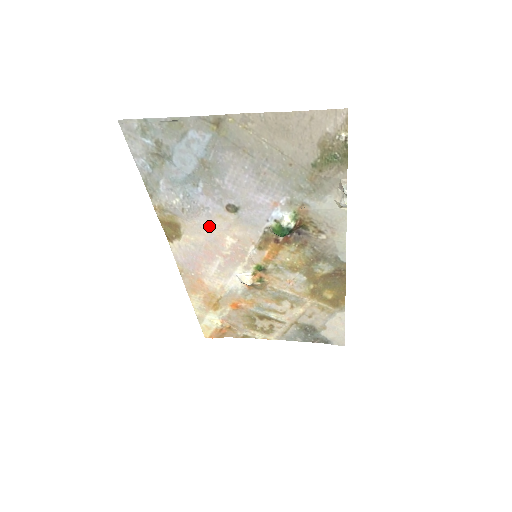
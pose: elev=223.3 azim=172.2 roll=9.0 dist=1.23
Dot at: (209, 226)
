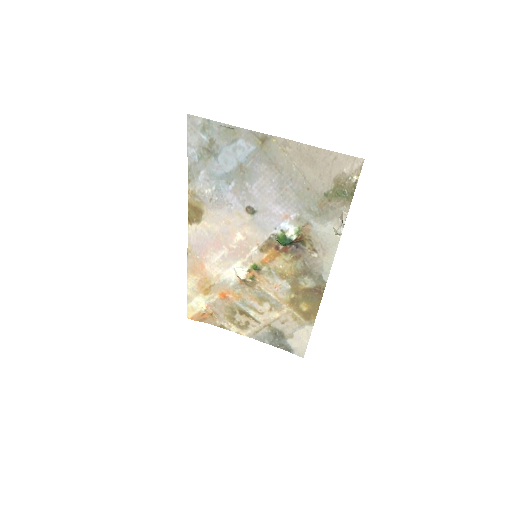
Dot at: (227, 219)
